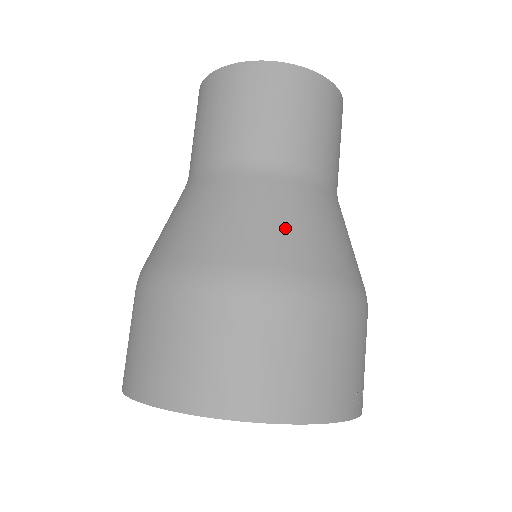
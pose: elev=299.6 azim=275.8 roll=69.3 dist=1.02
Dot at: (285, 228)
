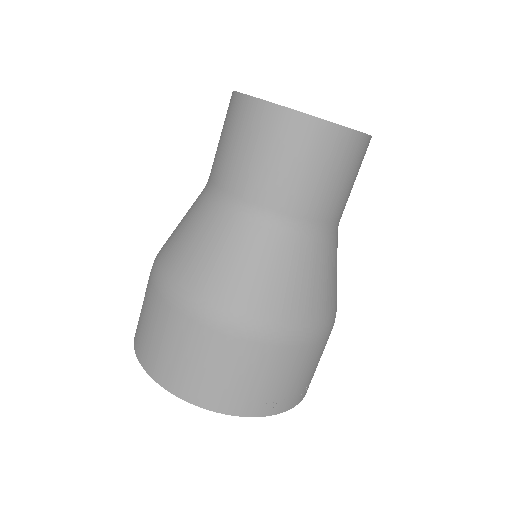
Dot at: (238, 271)
